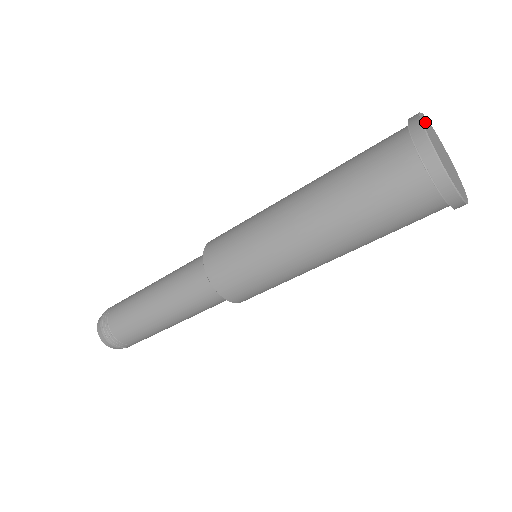
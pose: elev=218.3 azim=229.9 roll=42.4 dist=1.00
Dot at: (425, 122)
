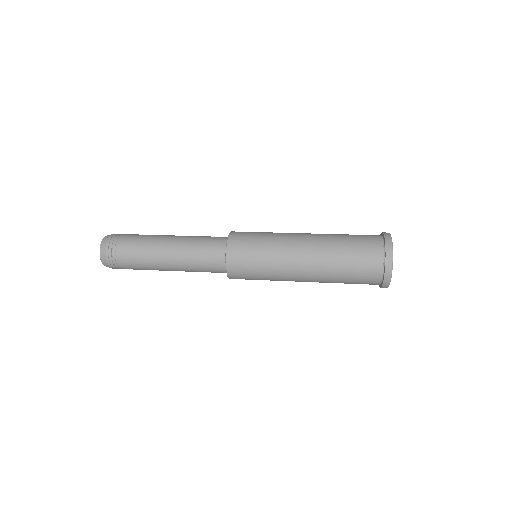
Dot at: occluded
